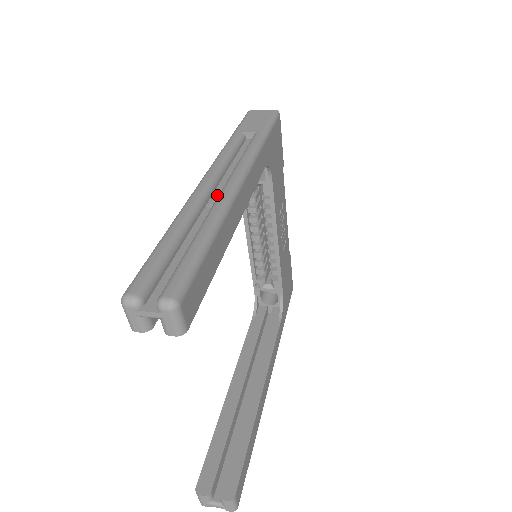
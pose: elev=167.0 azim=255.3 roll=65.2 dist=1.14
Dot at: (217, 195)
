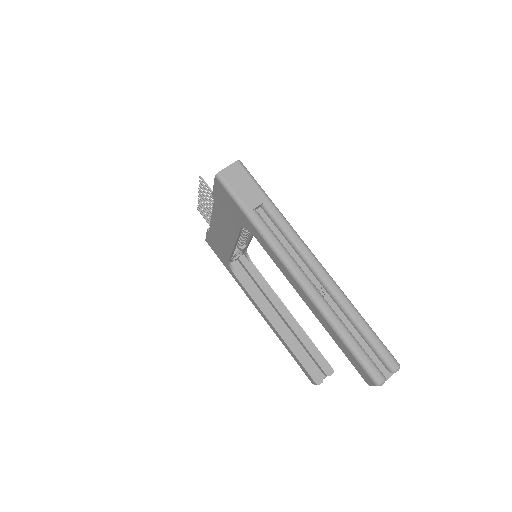
Dot at: (316, 283)
